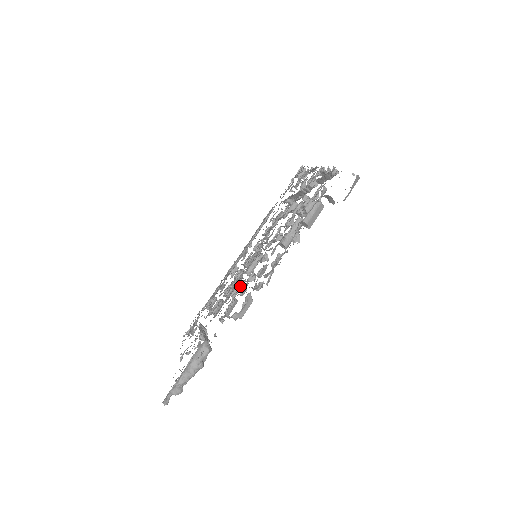
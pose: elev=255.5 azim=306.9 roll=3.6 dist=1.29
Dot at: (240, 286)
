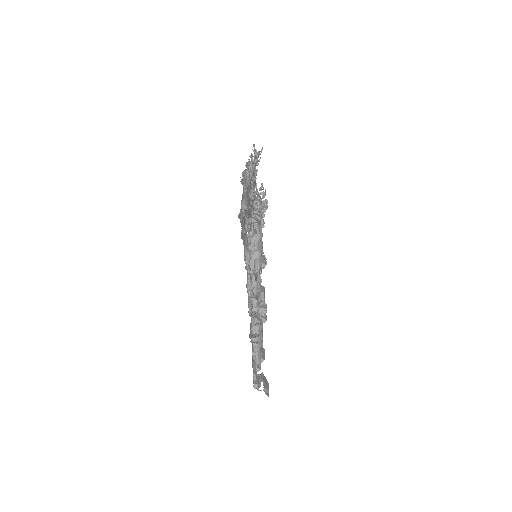
Dot at: occluded
